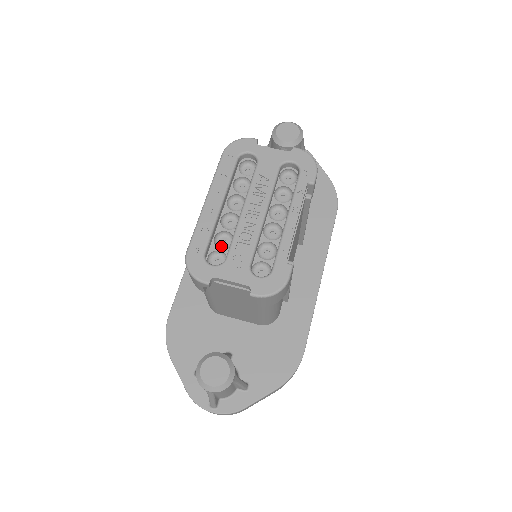
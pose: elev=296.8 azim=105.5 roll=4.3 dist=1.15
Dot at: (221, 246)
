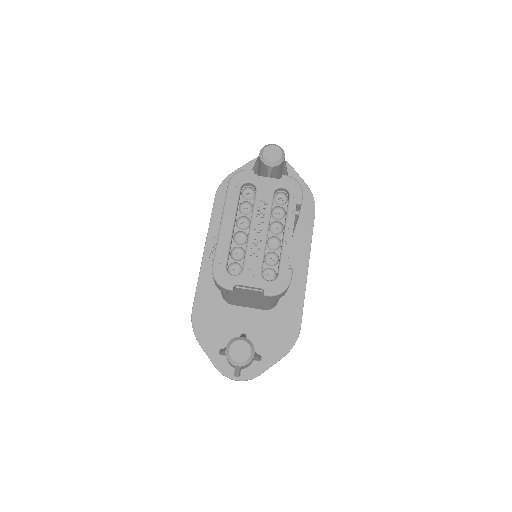
Dot at: (236, 258)
